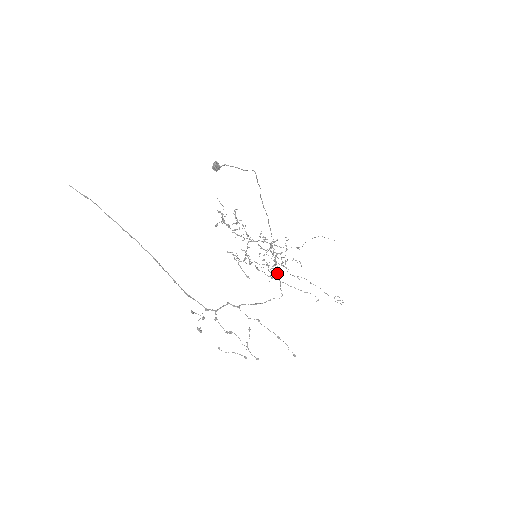
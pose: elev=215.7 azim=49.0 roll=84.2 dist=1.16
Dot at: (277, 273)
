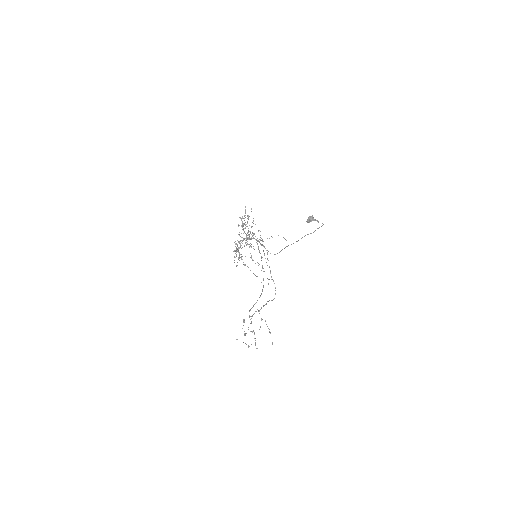
Dot at: (271, 277)
